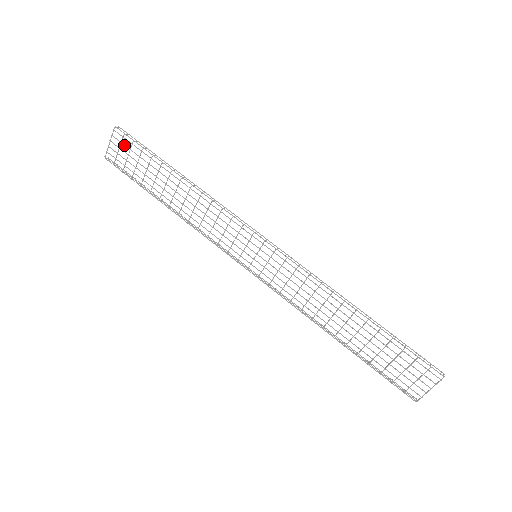
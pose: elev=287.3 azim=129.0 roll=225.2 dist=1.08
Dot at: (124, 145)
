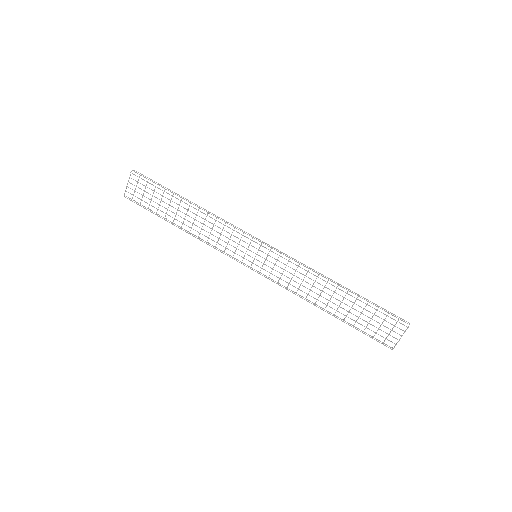
Dot at: occluded
